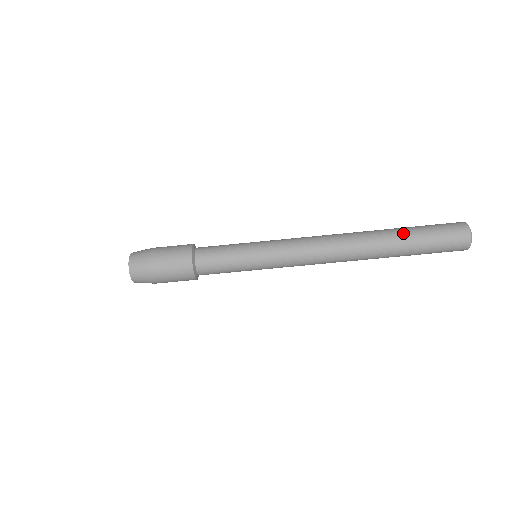
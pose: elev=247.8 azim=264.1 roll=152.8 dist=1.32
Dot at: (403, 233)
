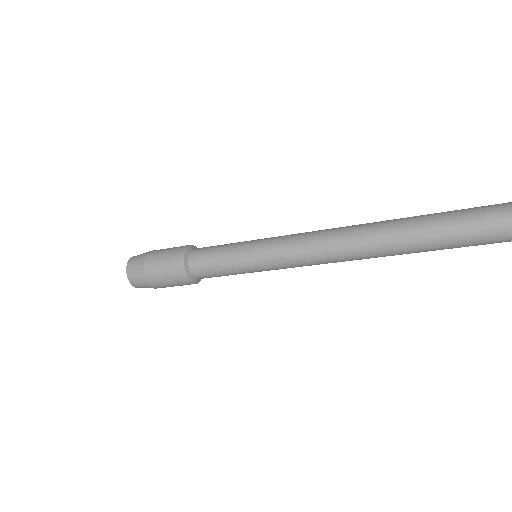
Dot at: (433, 239)
